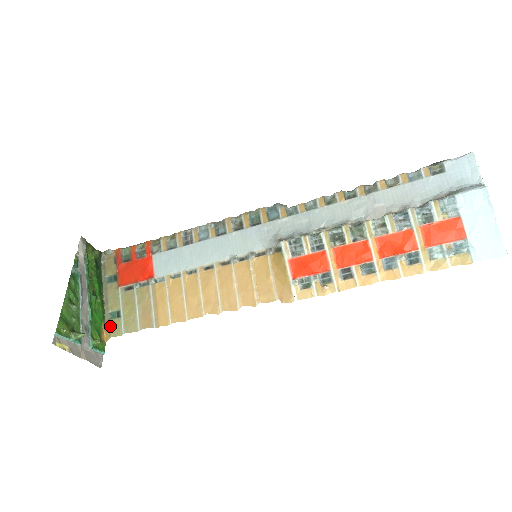
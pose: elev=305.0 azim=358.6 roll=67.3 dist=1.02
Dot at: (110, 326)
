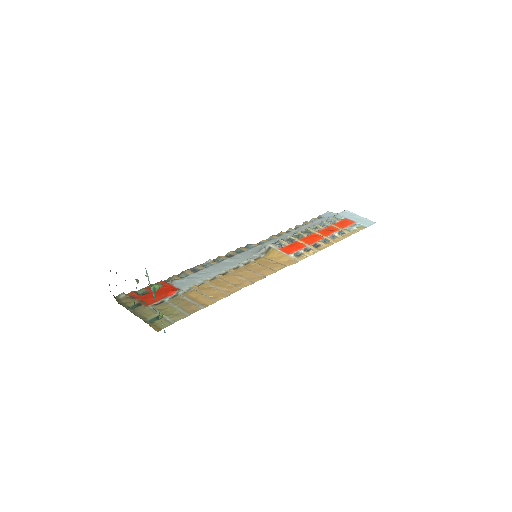
Dot at: (155, 325)
